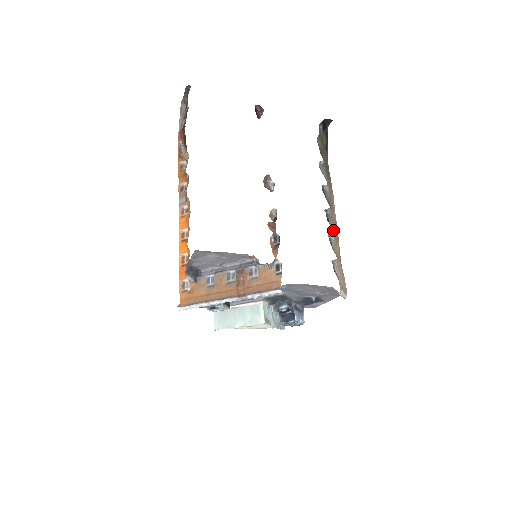
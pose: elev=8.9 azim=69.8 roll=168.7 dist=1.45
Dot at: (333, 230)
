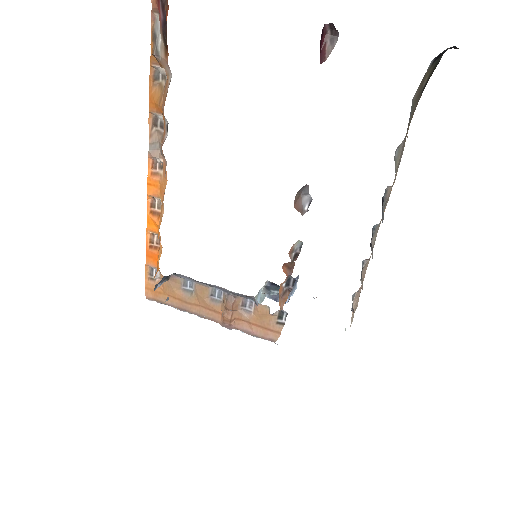
Dot at: (372, 255)
